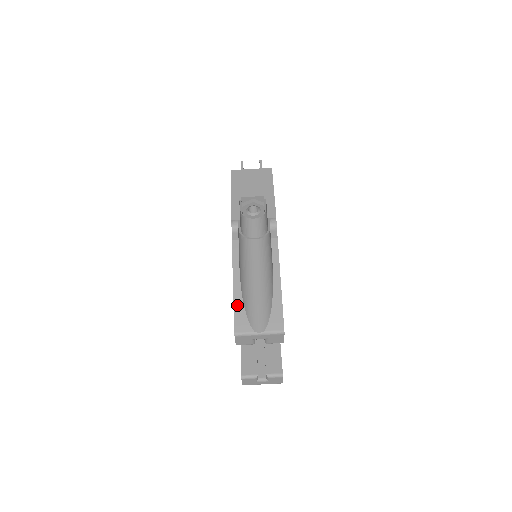
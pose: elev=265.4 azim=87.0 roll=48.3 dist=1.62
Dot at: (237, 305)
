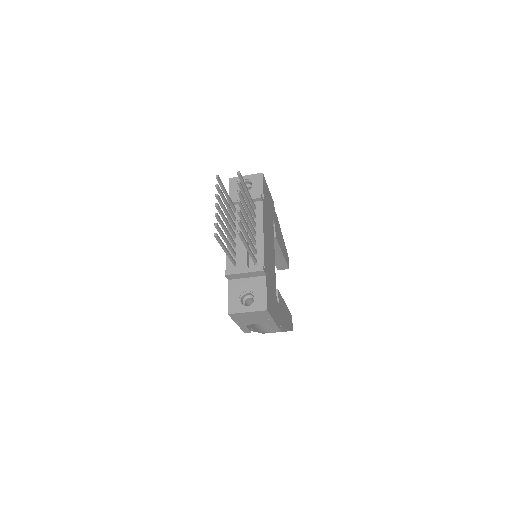
Dot at: occluded
